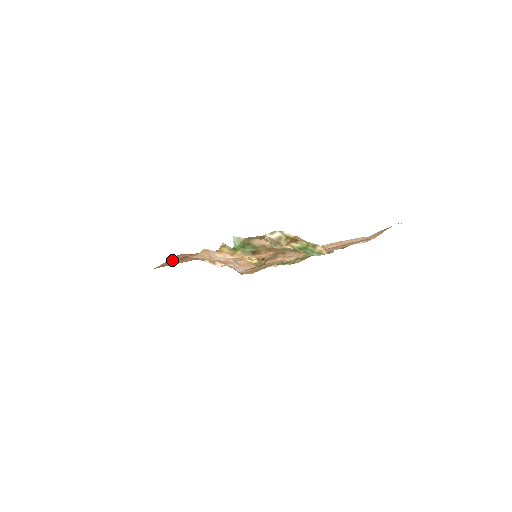
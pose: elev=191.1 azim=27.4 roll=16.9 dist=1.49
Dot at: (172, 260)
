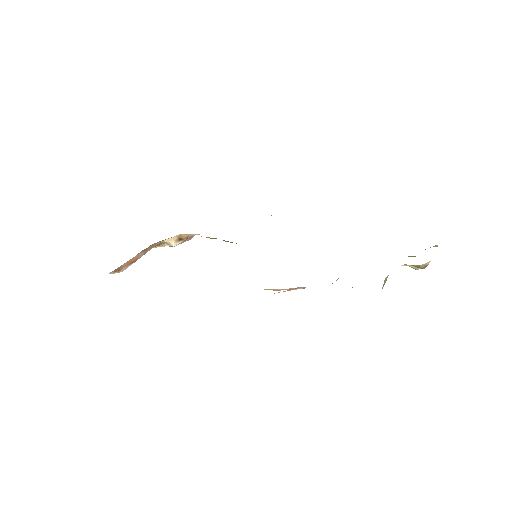
Dot at: occluded
